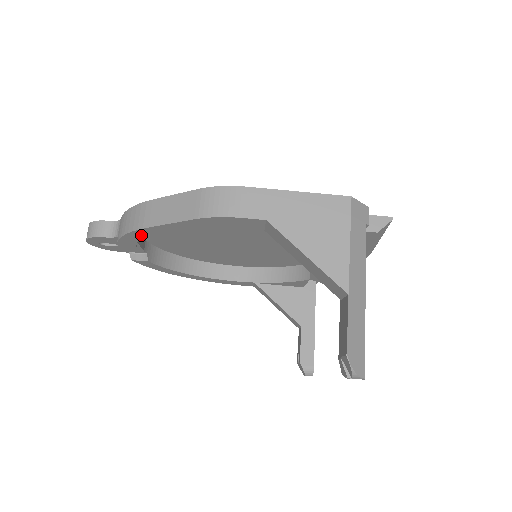
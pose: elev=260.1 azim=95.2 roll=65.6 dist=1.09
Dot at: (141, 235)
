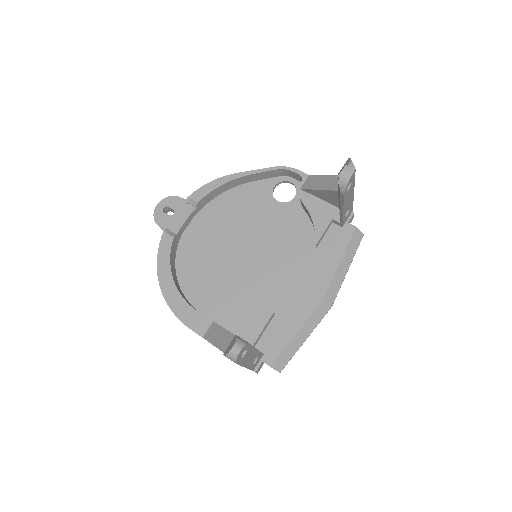
Dot at: (221, 184)
